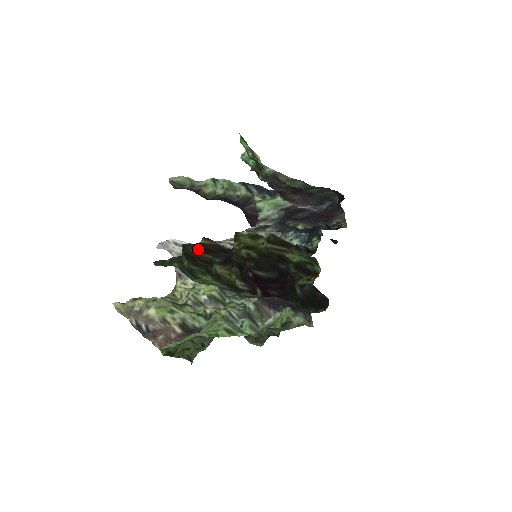
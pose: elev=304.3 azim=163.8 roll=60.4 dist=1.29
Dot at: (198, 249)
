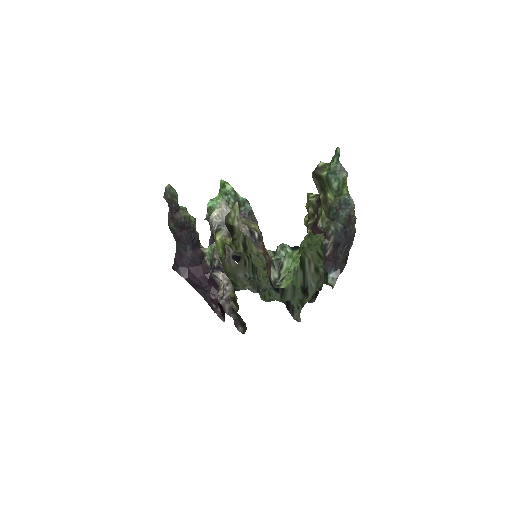
Dot at: (313, 179)
